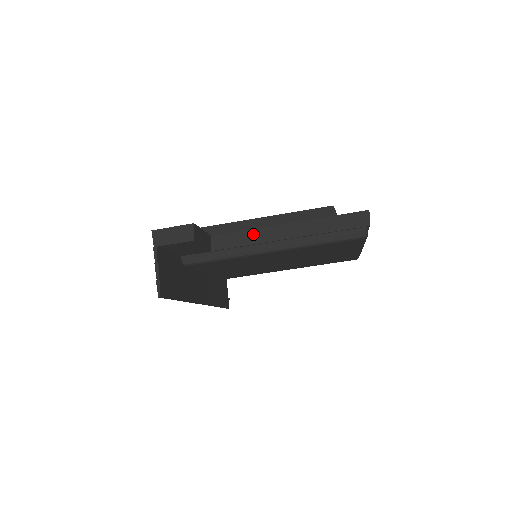
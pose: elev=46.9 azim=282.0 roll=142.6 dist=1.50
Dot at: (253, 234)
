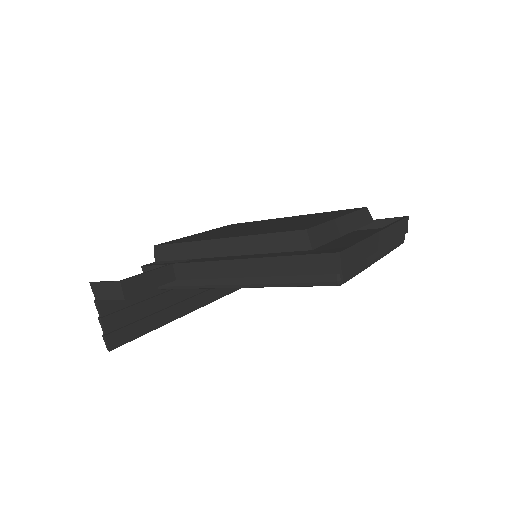
Dot at: (211, 267)
